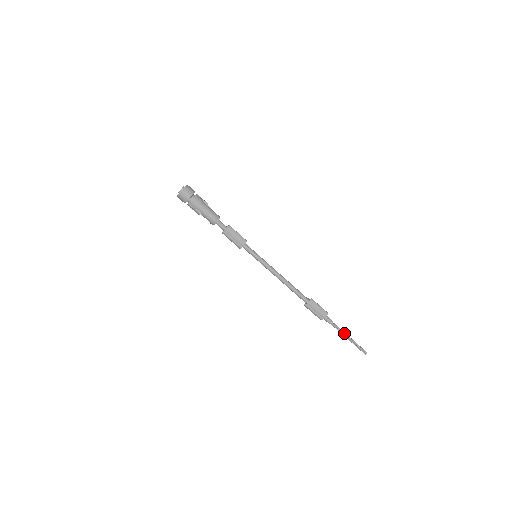
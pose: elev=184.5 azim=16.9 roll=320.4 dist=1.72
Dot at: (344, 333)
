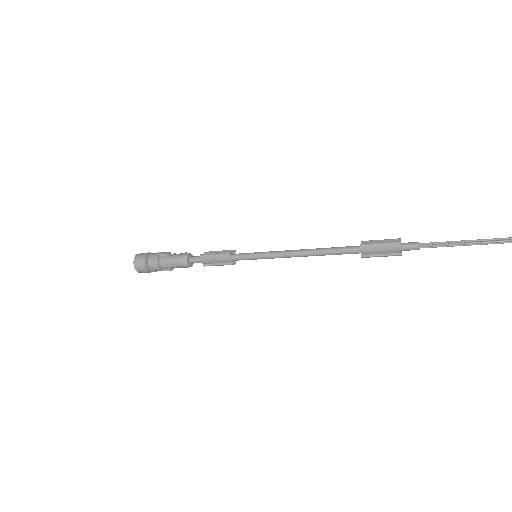
Dot at: (451, 244)
